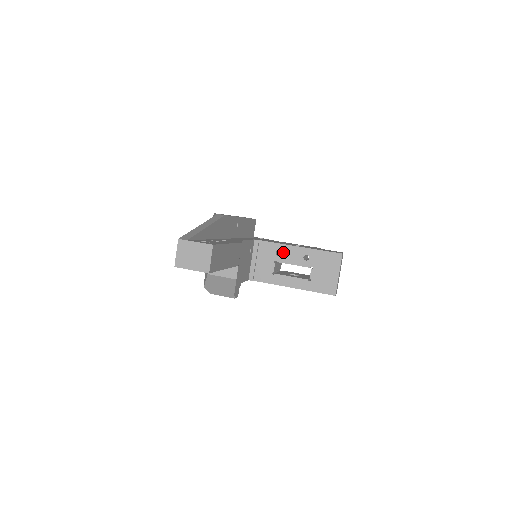
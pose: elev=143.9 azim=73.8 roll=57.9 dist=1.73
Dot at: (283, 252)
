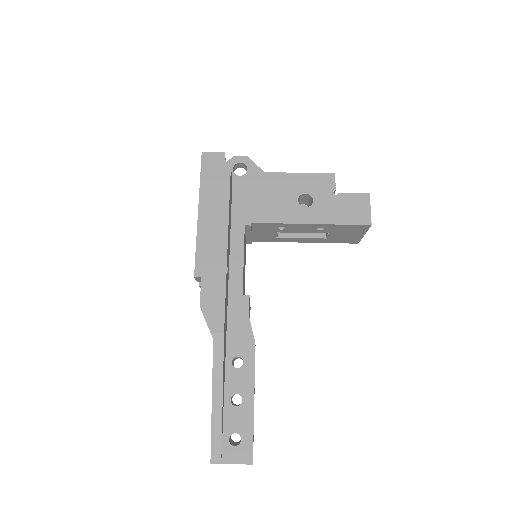
Dot at: (288, 228)
